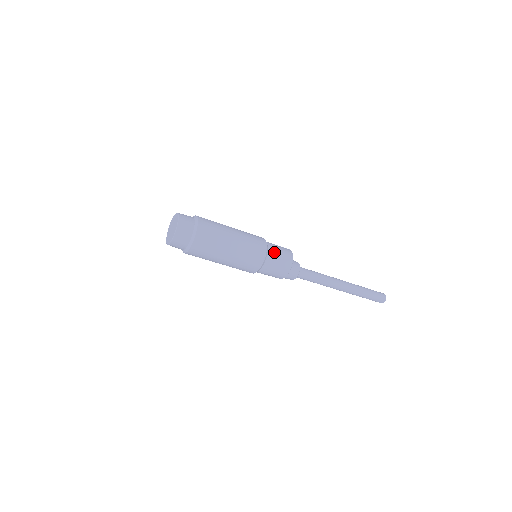
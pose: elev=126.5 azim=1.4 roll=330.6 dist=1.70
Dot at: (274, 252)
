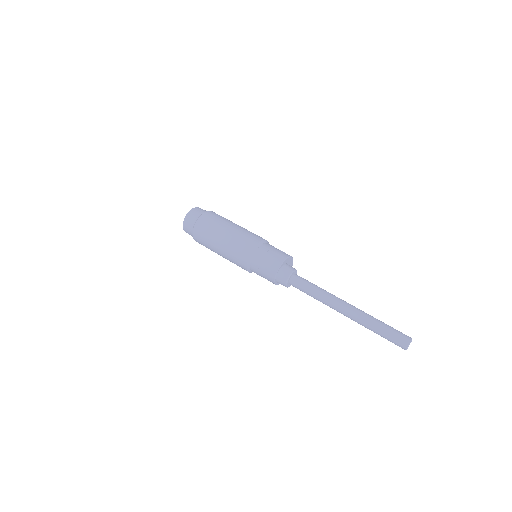
Dot at: (266, 249)
